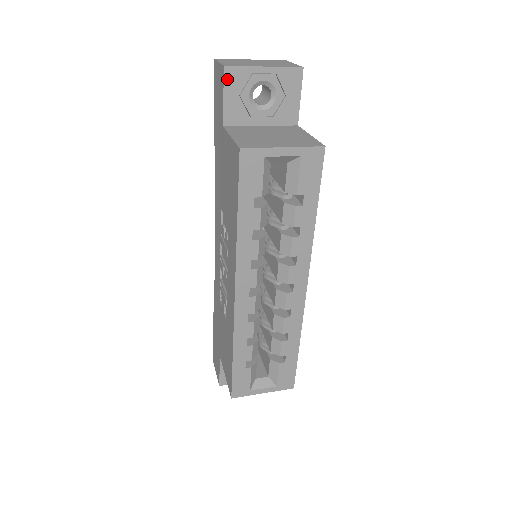
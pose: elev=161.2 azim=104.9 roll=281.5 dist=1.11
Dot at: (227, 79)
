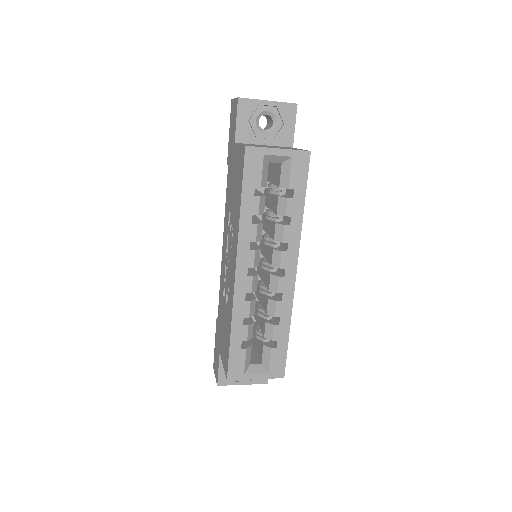
Dot at: (240, 107)
